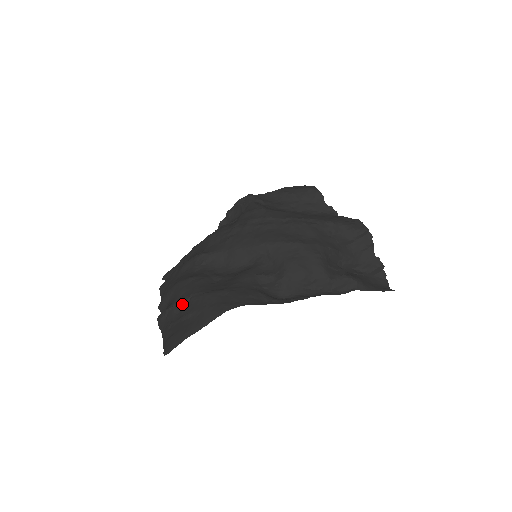
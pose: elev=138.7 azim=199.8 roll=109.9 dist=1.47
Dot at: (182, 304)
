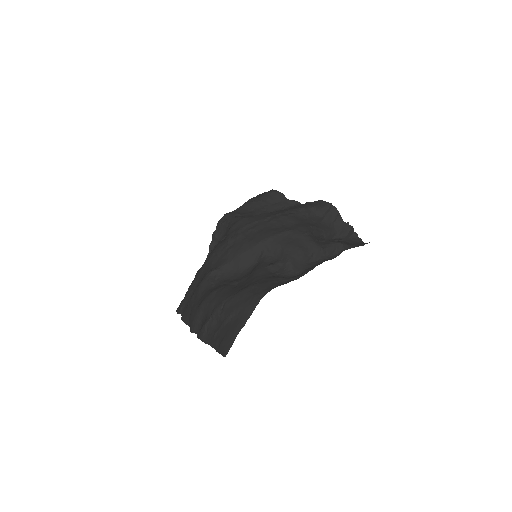
Dot at: (218, 313)
